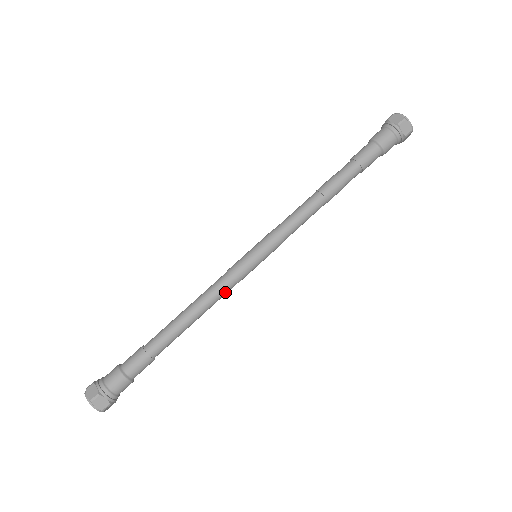
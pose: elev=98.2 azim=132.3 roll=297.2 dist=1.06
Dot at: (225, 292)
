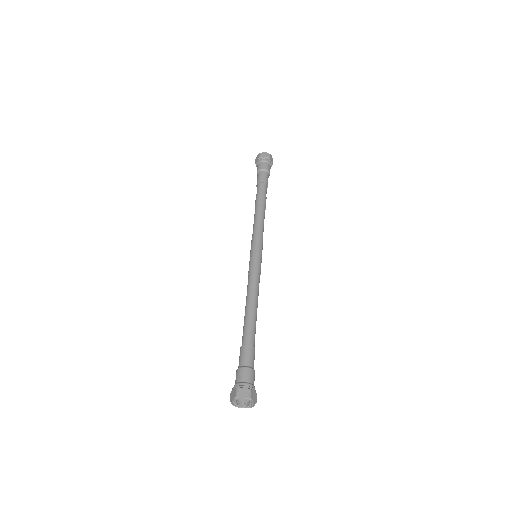
Dot at: occluded
